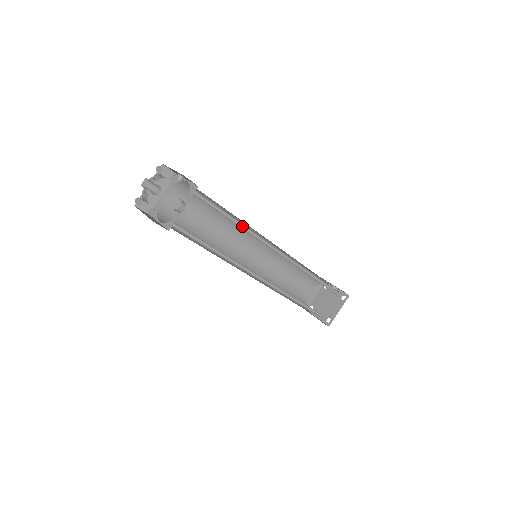
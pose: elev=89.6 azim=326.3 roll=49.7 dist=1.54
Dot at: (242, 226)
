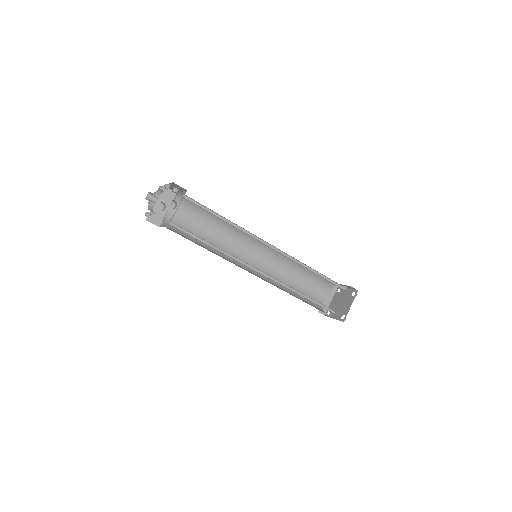
Dot at: (234, 225)
